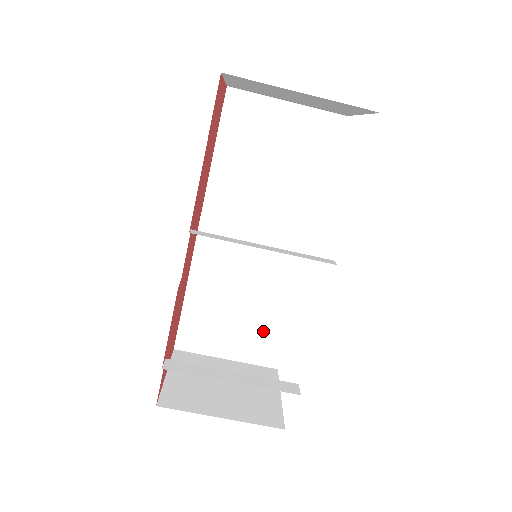
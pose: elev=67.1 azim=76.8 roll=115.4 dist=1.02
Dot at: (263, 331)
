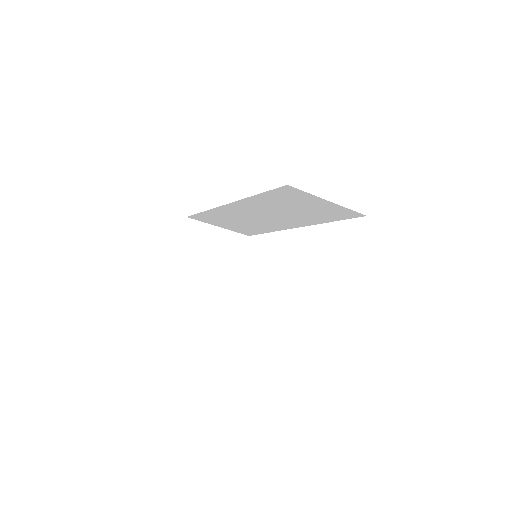
Dot at: (248, 229)
